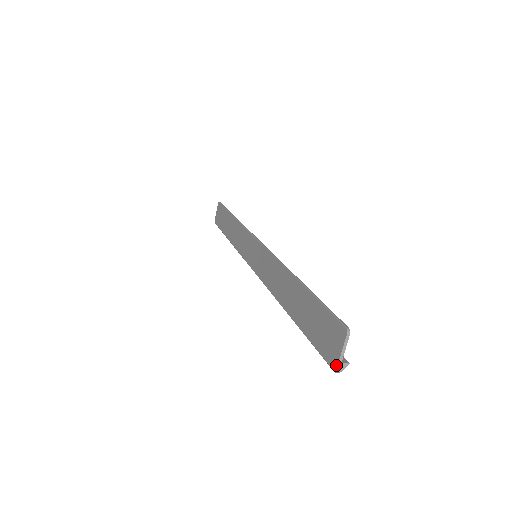
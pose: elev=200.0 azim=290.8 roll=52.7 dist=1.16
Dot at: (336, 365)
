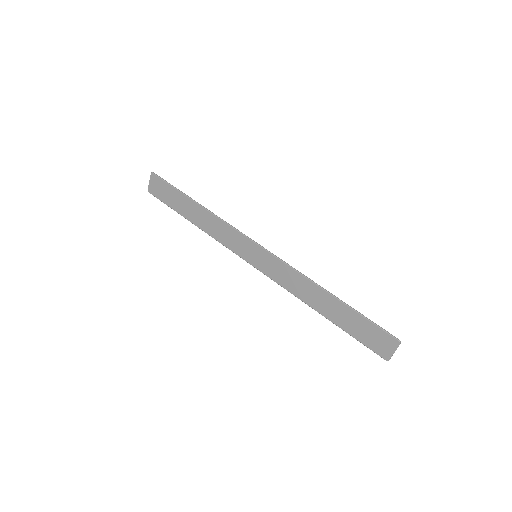
Dot at: (388, 358)
